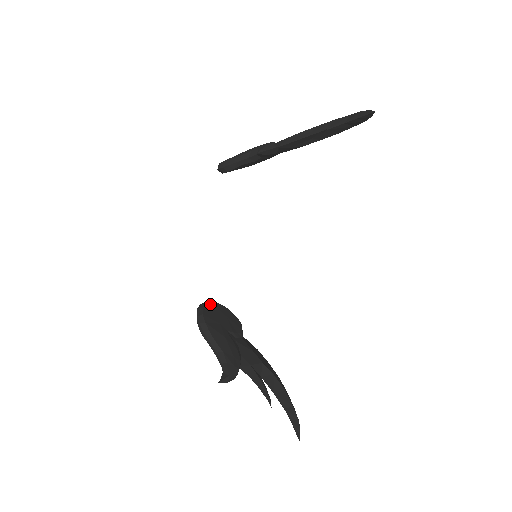
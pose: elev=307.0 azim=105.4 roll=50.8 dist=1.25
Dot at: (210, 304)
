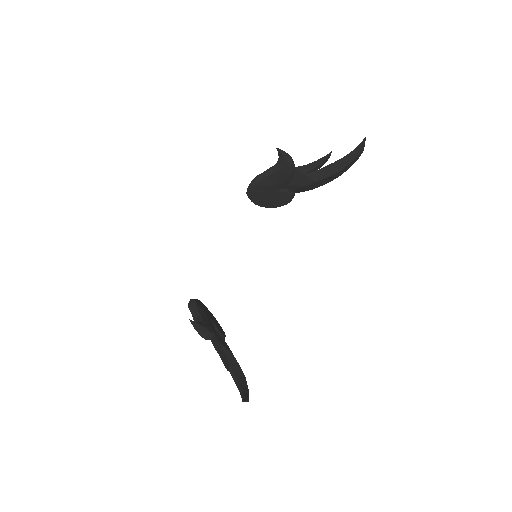
Dot at: (205, 306)
